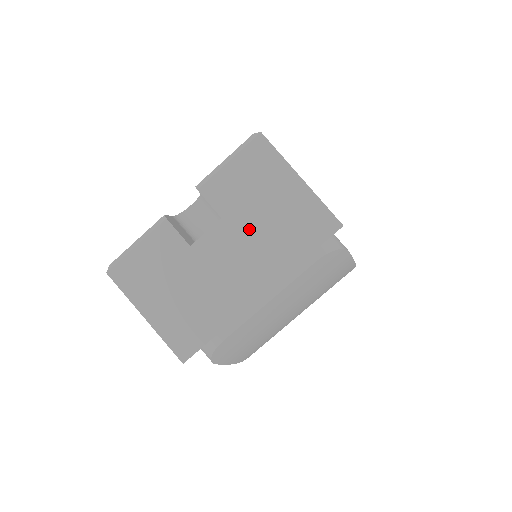
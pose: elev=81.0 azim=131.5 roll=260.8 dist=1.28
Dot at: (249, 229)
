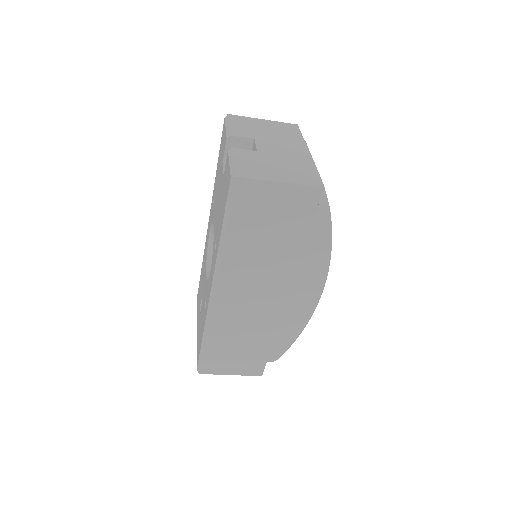
Dot at: (270, 137)
